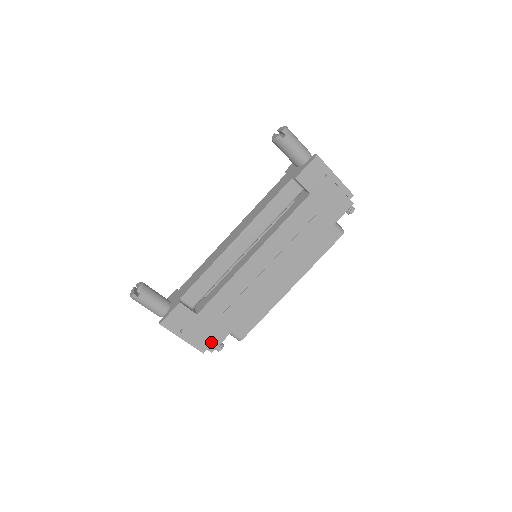
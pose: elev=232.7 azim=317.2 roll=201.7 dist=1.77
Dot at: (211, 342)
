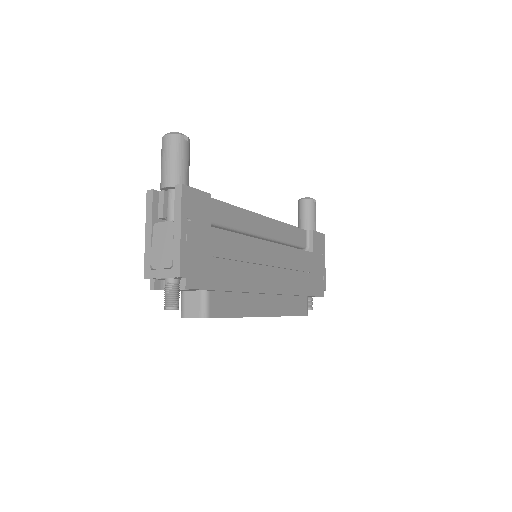
Dot at: (195, 274)
